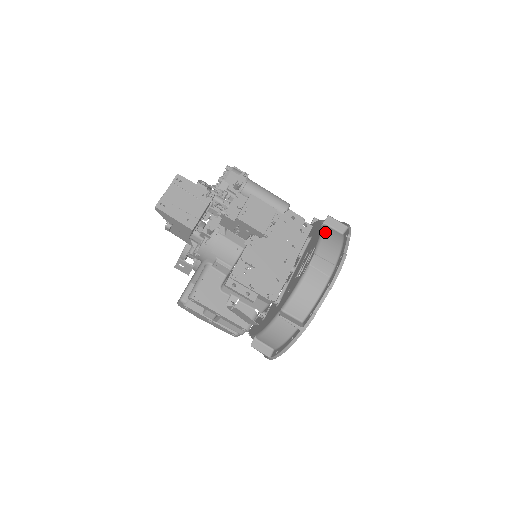
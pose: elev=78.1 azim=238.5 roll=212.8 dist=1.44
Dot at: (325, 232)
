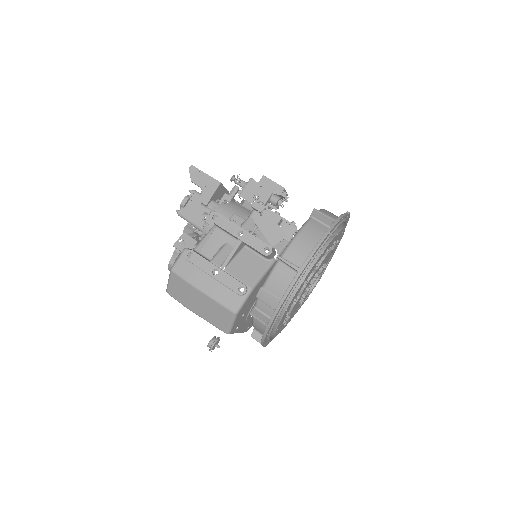
Dot at: occluded
